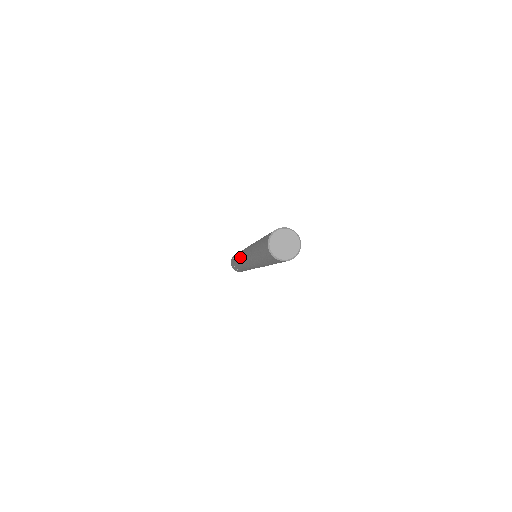
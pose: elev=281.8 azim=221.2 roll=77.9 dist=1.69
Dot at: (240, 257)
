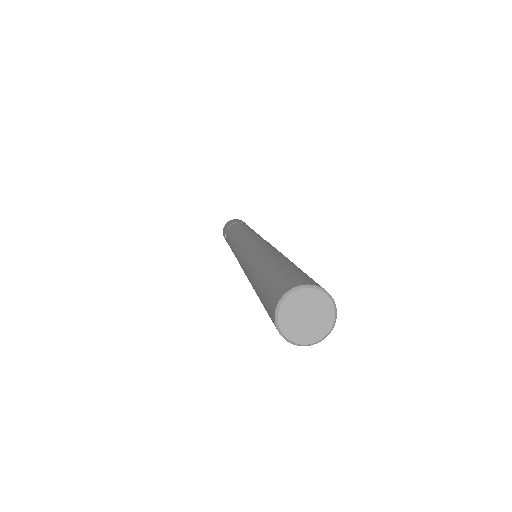
Dot at: (236, 240)
